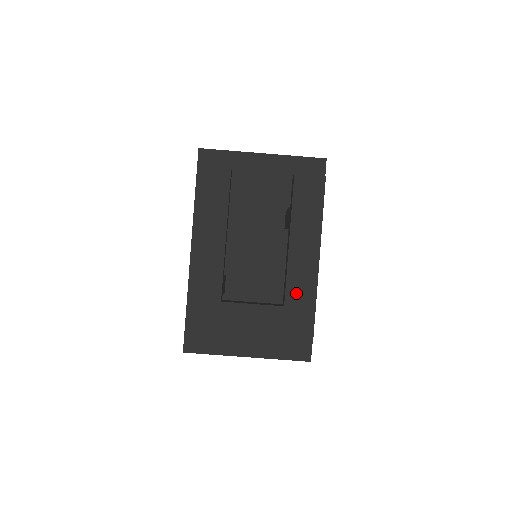
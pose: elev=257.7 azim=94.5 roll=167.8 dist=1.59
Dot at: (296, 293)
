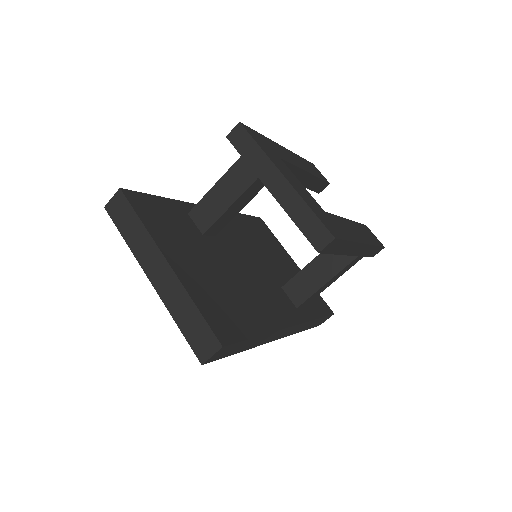
Dot at: (338, 223)
